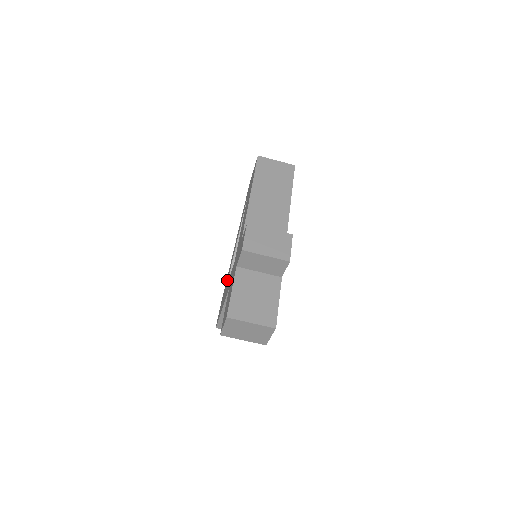
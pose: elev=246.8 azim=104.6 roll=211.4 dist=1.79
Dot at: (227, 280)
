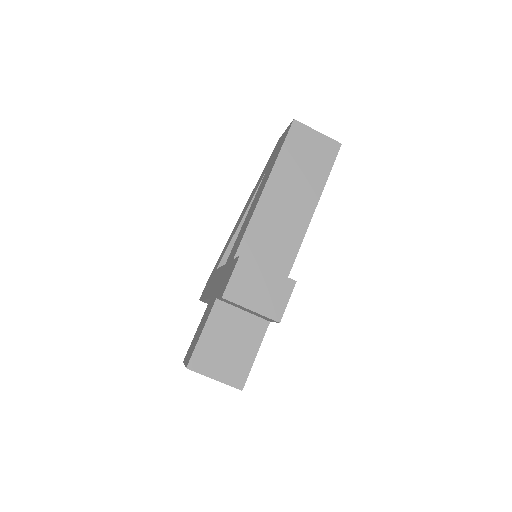
Dot at: (220, 259)
